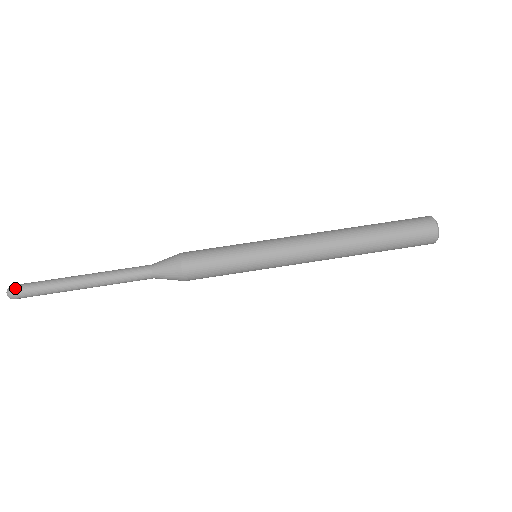
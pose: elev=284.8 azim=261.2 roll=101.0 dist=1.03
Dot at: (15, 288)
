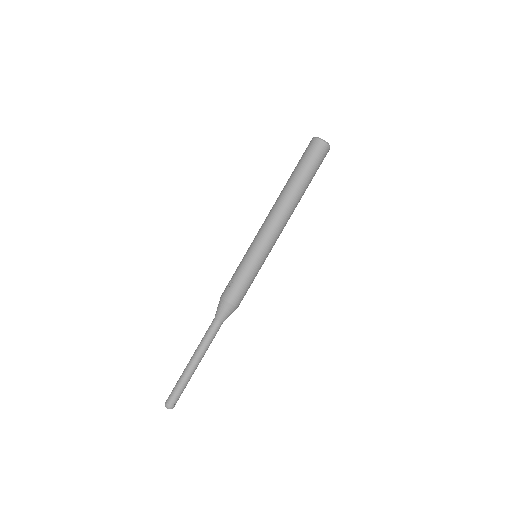
Dot at: (173, 405)
